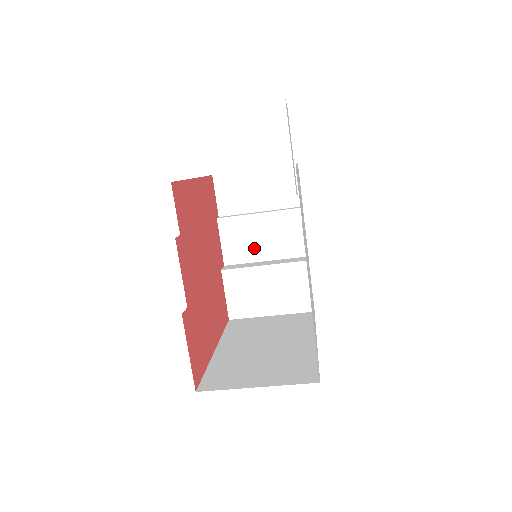
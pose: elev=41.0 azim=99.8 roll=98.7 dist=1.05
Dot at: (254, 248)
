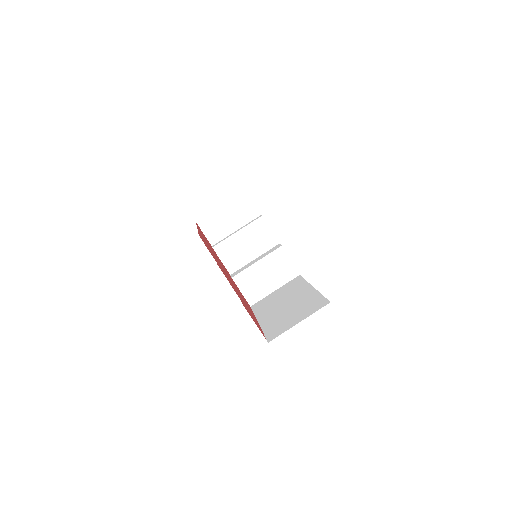
Dot at: (244, 255)
